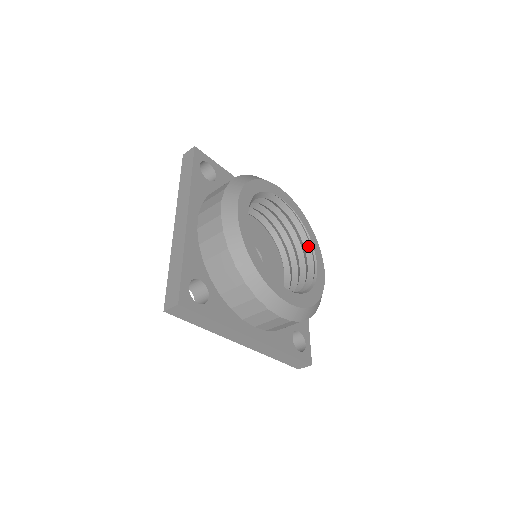
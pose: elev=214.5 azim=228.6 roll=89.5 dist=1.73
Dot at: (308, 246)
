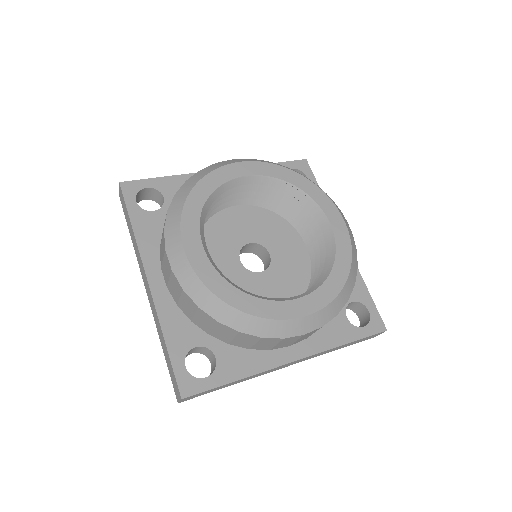
Dot at: (310, 204)
